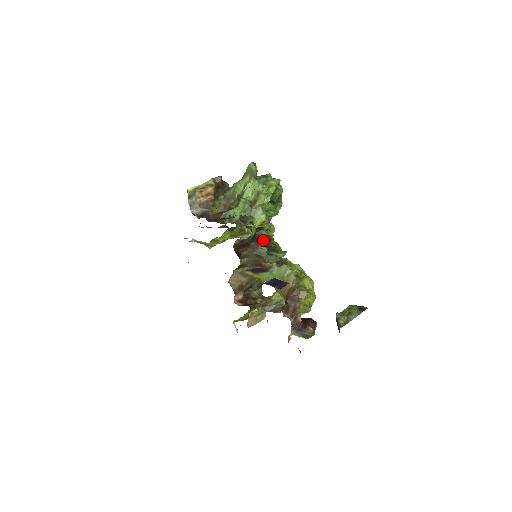
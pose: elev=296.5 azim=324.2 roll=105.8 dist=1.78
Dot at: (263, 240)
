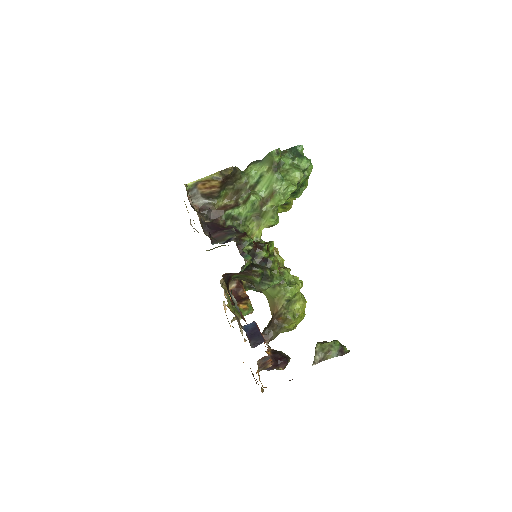
Dot at: (258, 269)
